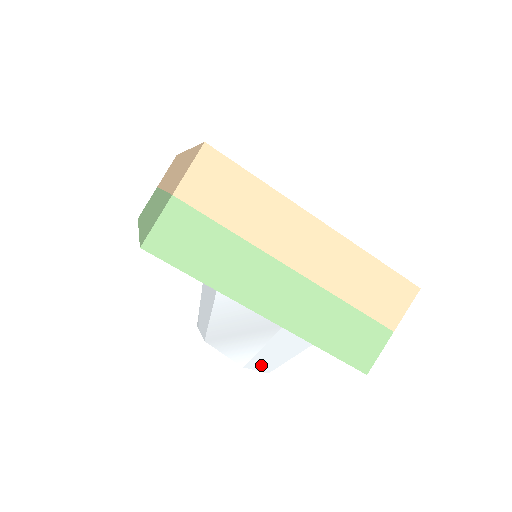
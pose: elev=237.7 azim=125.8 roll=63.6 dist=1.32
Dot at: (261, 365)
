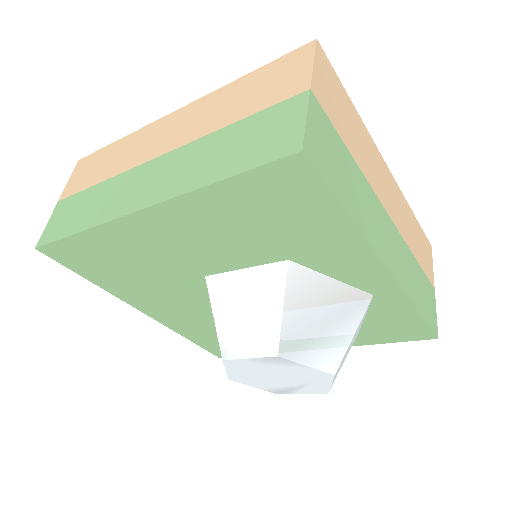
Dot at: (336, 374)
